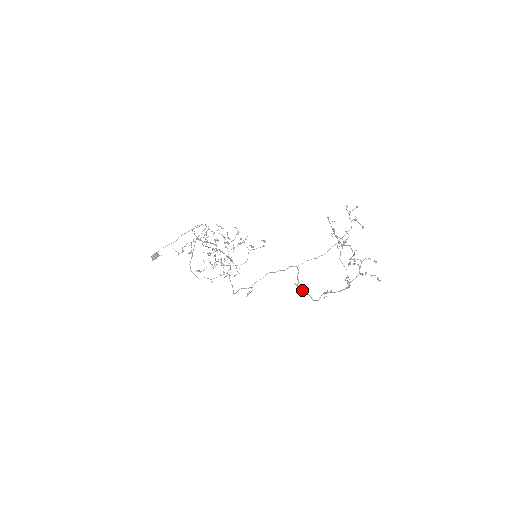
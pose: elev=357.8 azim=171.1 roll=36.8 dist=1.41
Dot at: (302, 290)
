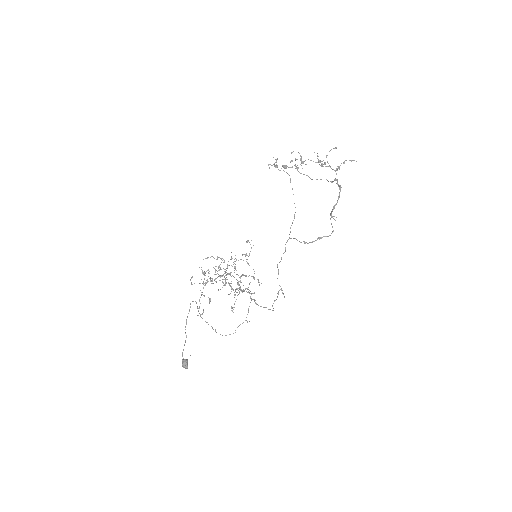
Dot at: (314, 241)
